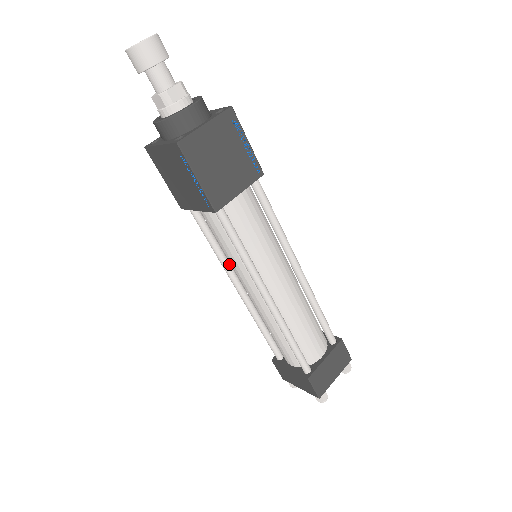
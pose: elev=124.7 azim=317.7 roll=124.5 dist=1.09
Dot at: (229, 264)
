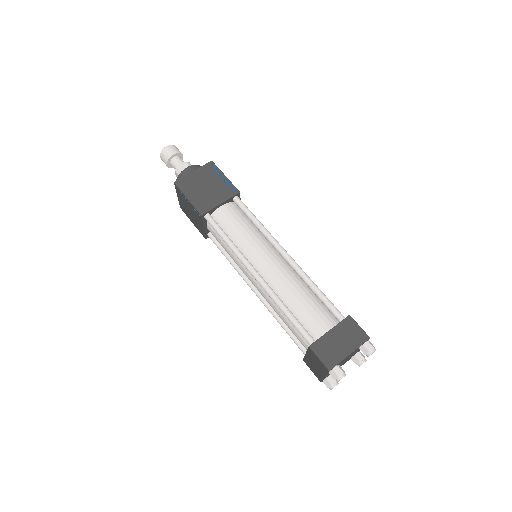
Dot at: occluded
